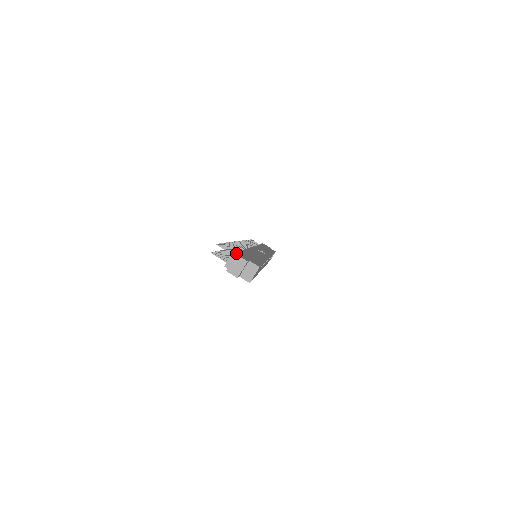
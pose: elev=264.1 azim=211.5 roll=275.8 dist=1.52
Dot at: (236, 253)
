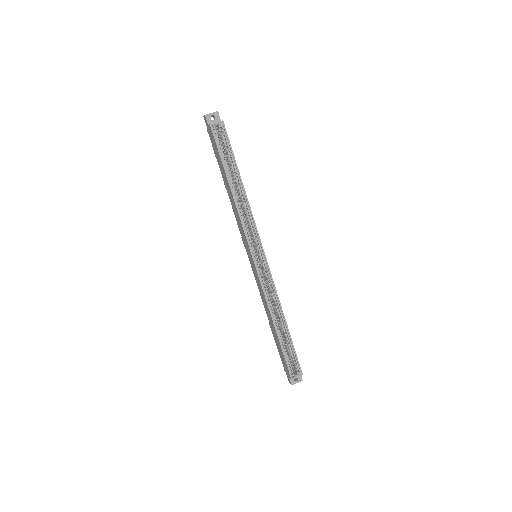
Dot at: occluded
